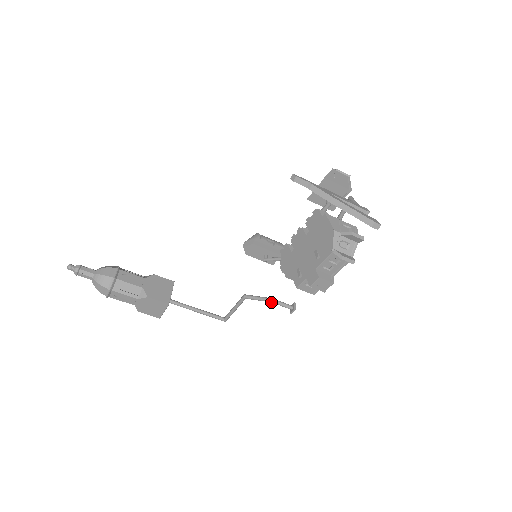
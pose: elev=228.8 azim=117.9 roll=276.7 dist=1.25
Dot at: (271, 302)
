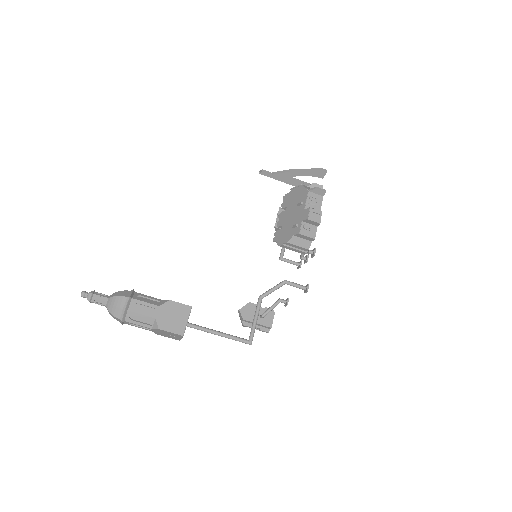
Dot at: (286, 282)
